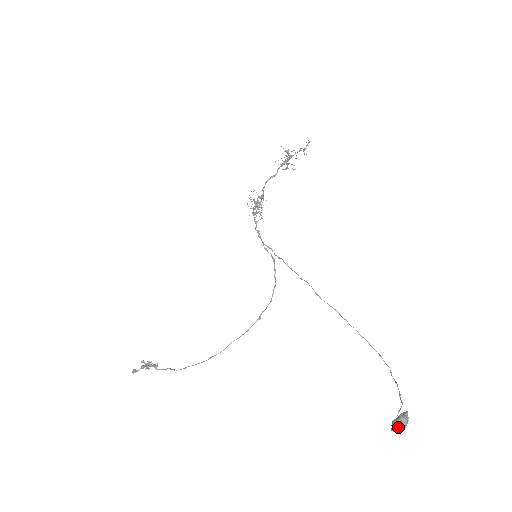
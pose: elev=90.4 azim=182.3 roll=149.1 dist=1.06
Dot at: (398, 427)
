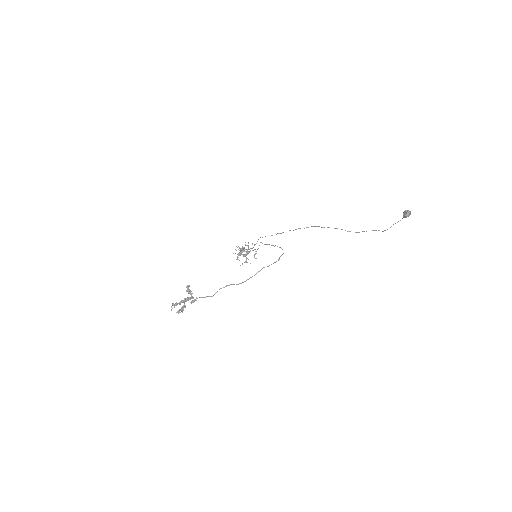
Dot at: (407, 211)
